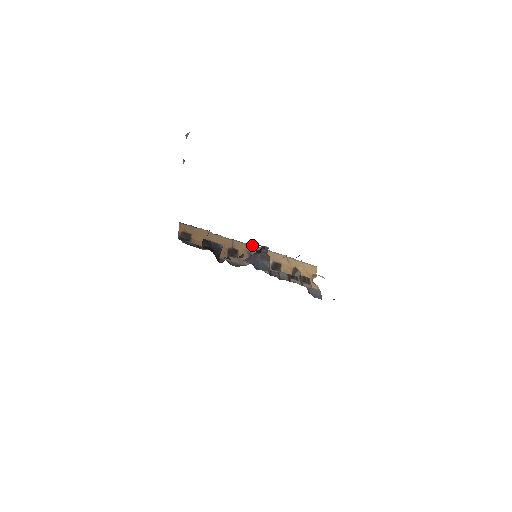
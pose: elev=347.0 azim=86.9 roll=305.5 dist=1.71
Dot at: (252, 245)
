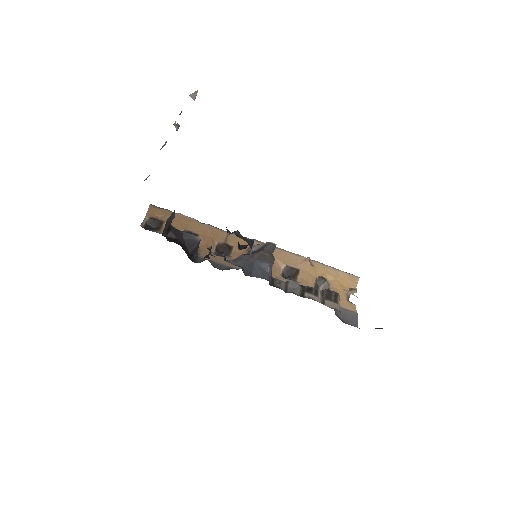
Dot at: (257, 241)
